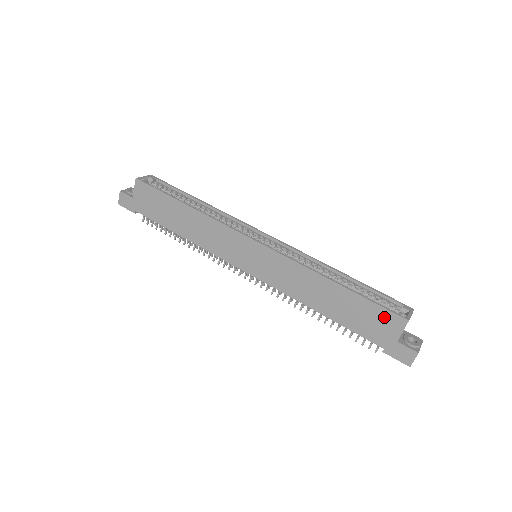
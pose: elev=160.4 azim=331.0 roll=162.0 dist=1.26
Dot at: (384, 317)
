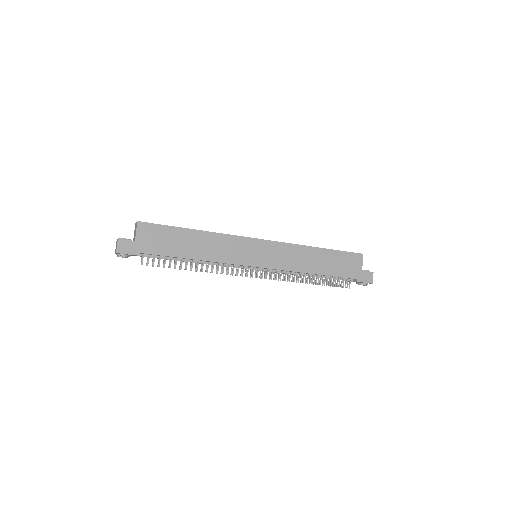
Dot at: (351, 258)
